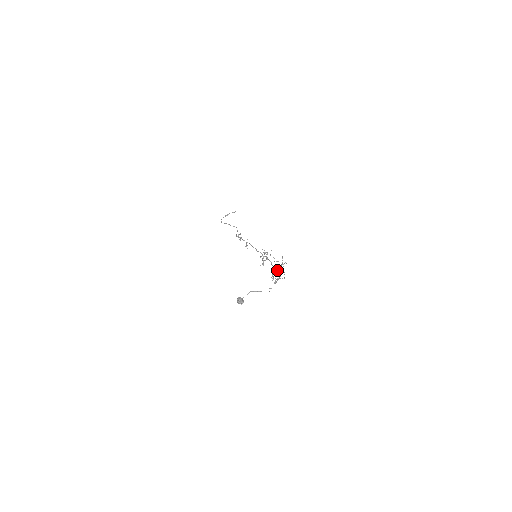
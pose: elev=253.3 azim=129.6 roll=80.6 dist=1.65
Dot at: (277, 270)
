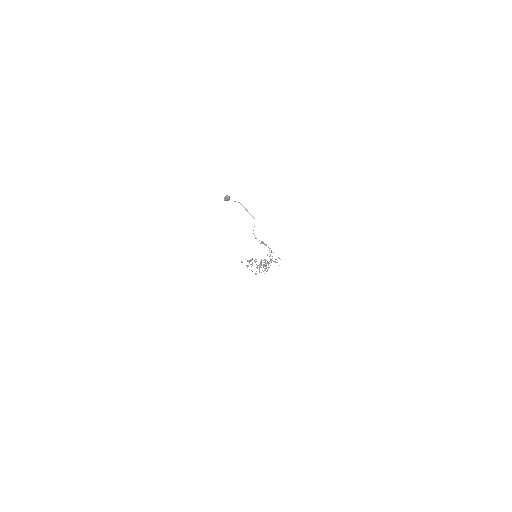
Dot at: (268, 262)
